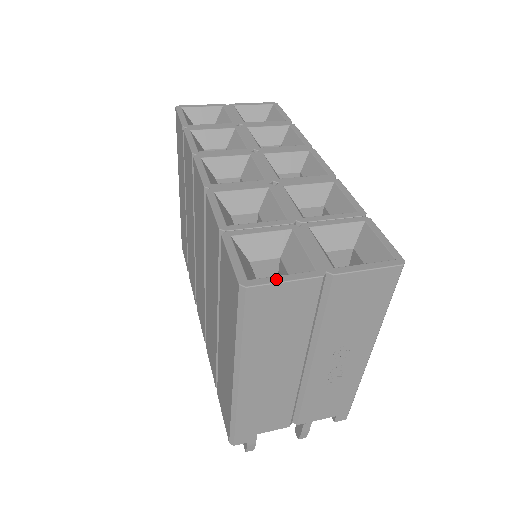
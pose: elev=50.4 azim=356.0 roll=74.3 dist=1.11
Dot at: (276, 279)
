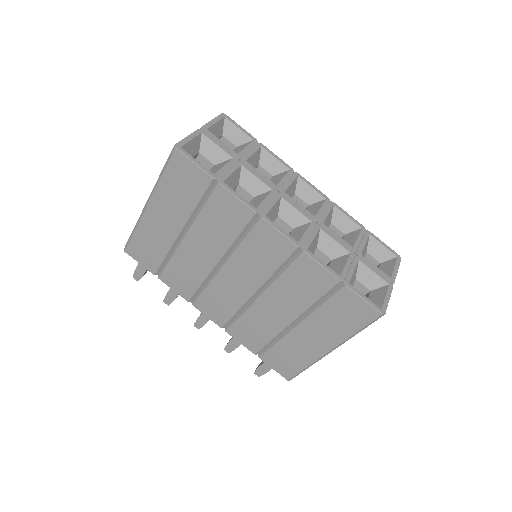
Dot at: (387, 301)
